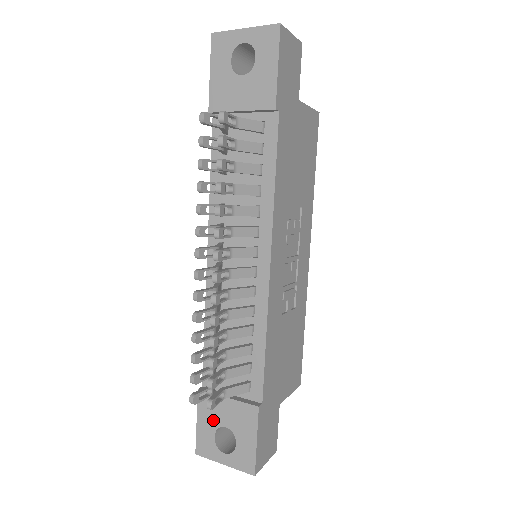
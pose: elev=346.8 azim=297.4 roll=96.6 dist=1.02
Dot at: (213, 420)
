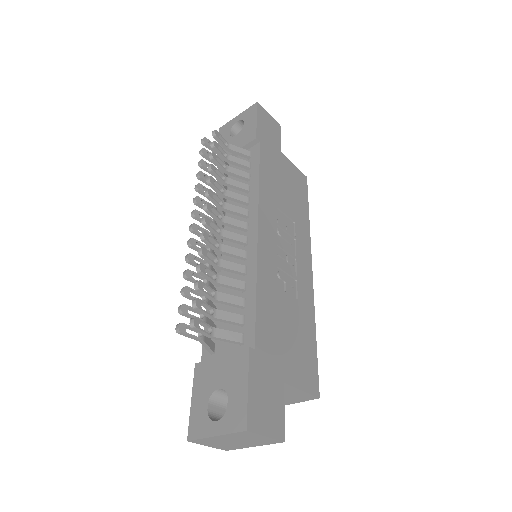
Dot at: (207, 388)
